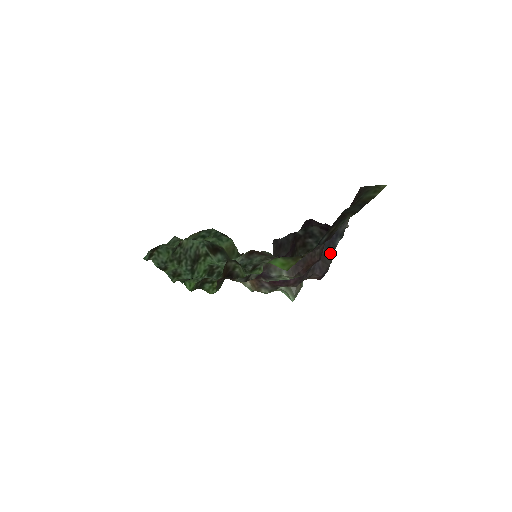
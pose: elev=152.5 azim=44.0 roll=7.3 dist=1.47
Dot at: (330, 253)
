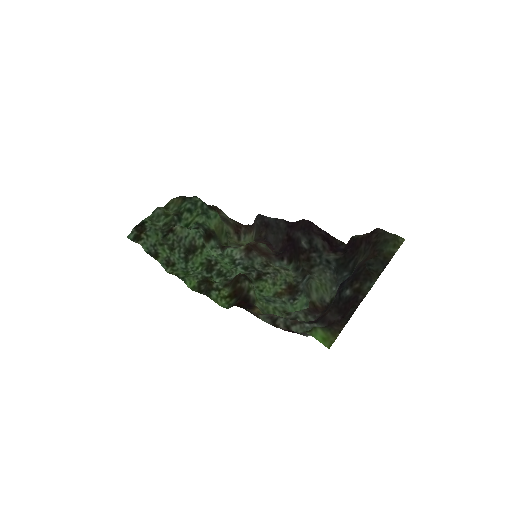
Dot at: occluded
